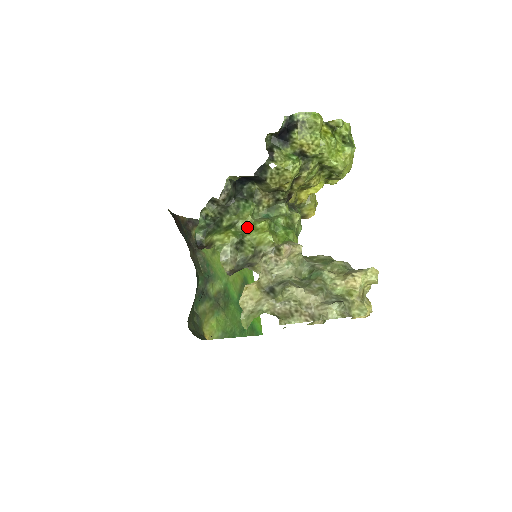
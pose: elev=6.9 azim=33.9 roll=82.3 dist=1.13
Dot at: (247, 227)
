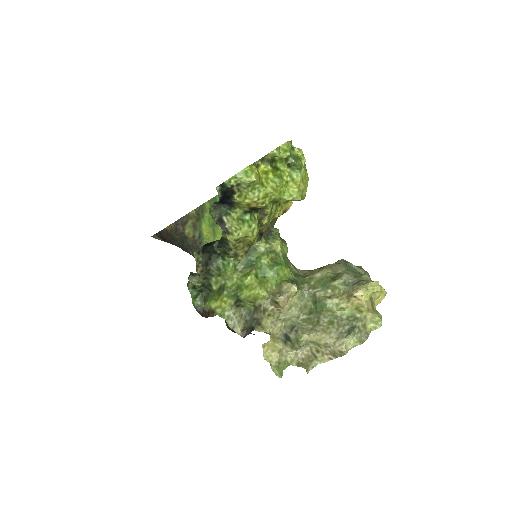
Dot at: (236, 285)
